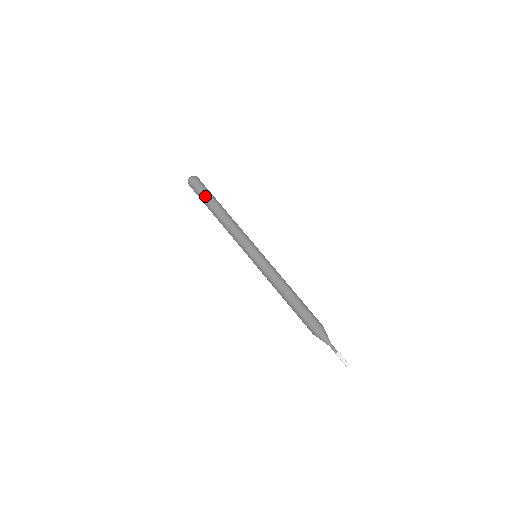
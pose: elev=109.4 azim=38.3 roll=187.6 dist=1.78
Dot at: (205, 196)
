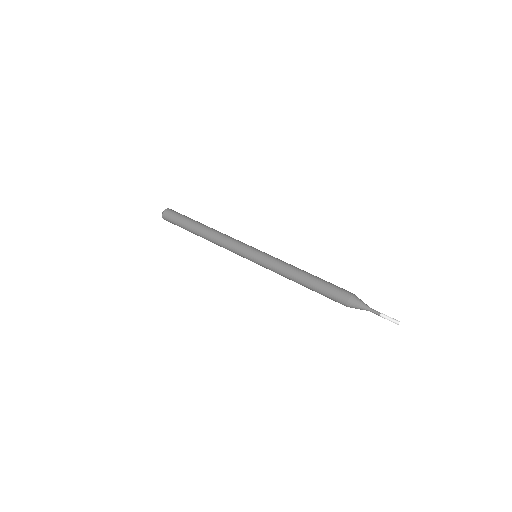
Dot at: (184, 221)
